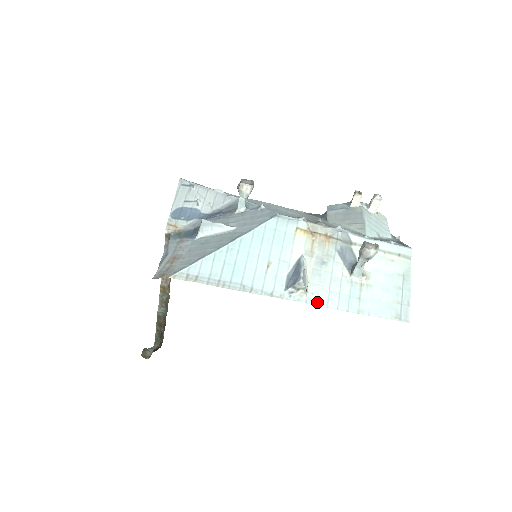
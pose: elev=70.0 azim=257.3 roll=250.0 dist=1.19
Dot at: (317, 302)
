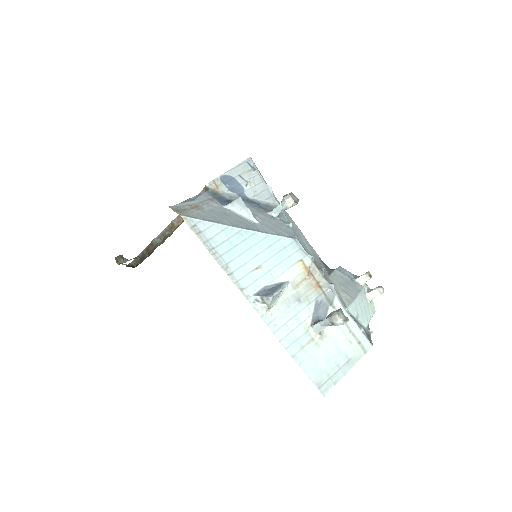
Dot at: (270, 323)
